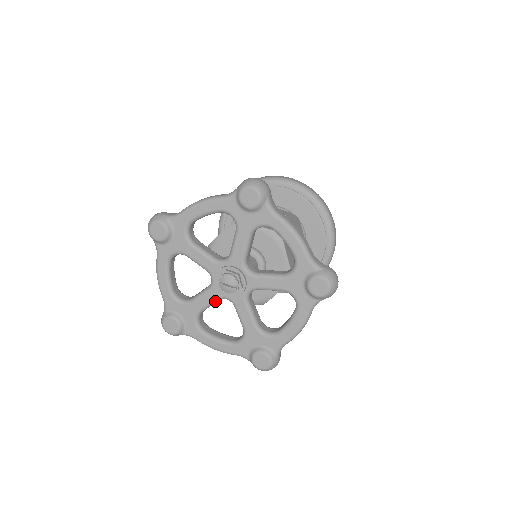
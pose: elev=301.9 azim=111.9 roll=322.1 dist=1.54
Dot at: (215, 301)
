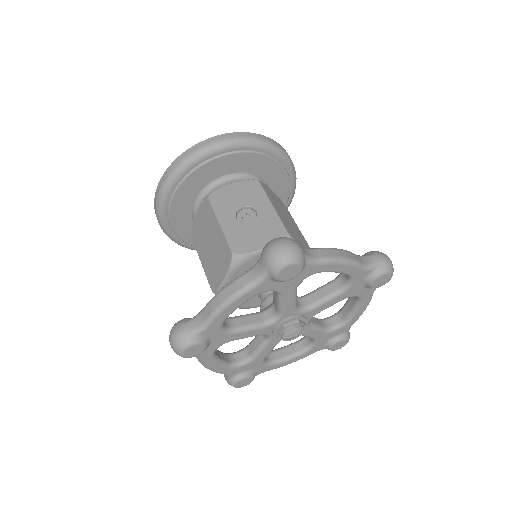
Dot at: (277, 343)
